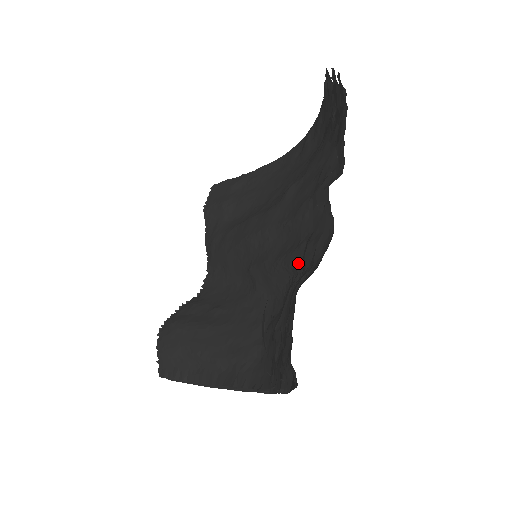
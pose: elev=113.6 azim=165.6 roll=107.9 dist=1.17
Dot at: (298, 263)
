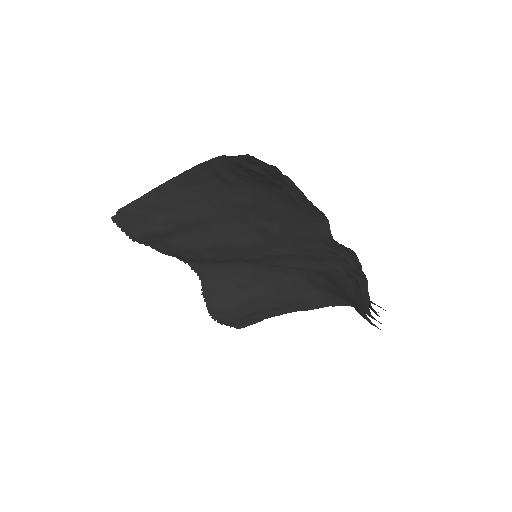
Dot at: (344, 277)
